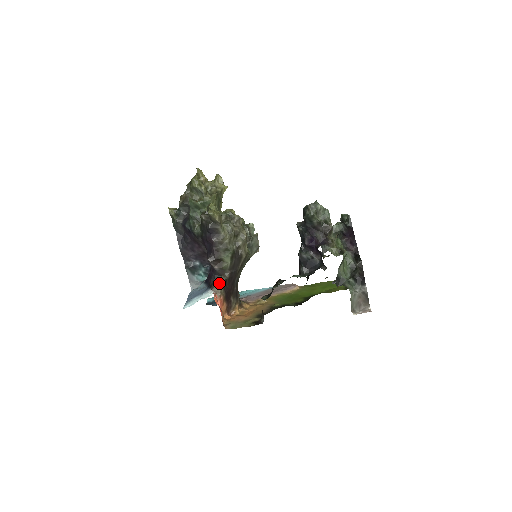
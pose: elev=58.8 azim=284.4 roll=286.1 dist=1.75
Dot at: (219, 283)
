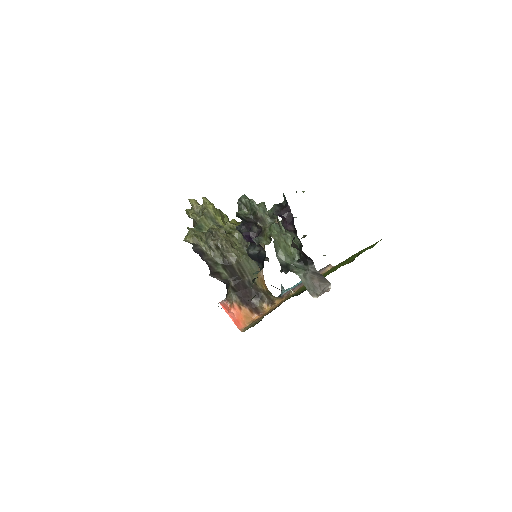
Dot at: (230, 291)
